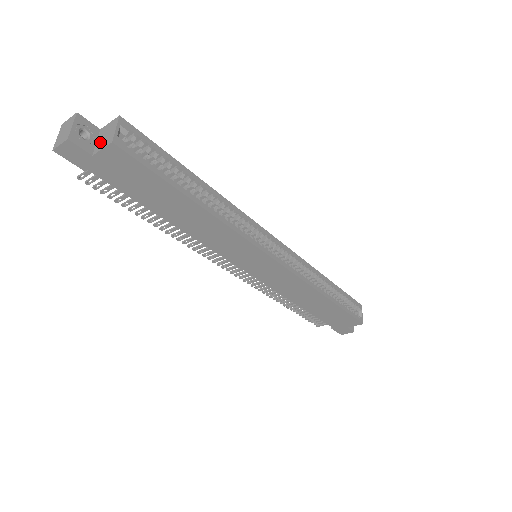
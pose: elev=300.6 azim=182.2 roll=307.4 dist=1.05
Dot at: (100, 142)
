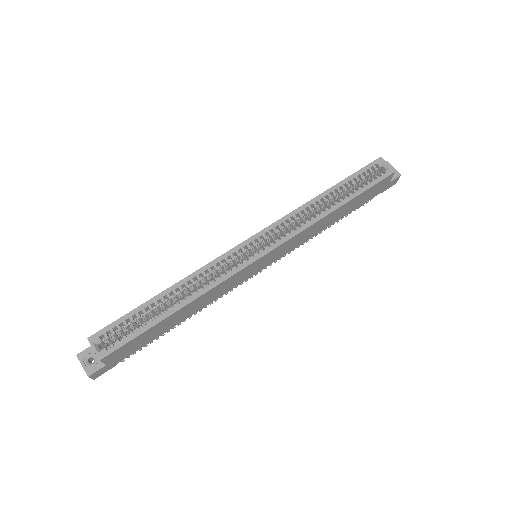
Dot at: occluded
